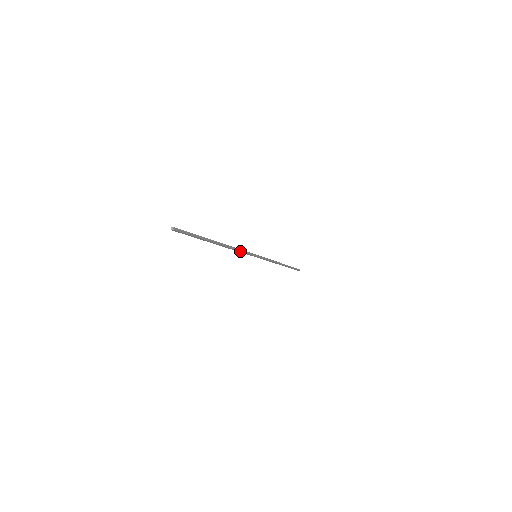
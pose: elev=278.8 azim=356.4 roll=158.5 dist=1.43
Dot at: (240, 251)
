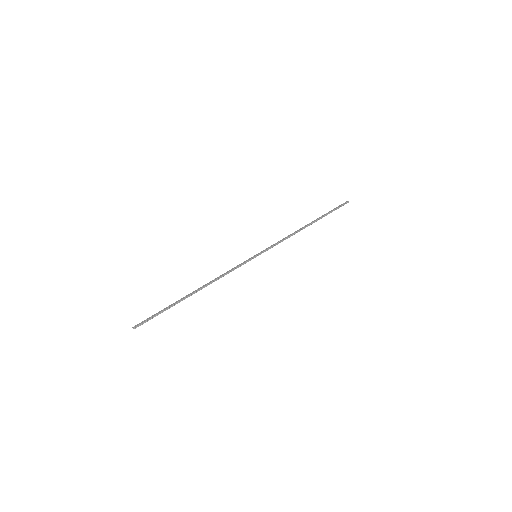
Dot at: occluded
